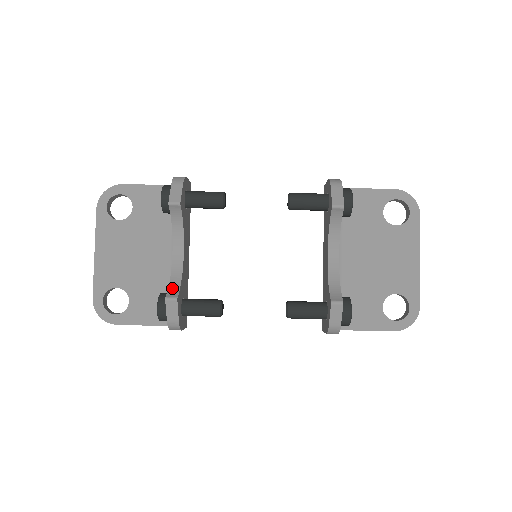
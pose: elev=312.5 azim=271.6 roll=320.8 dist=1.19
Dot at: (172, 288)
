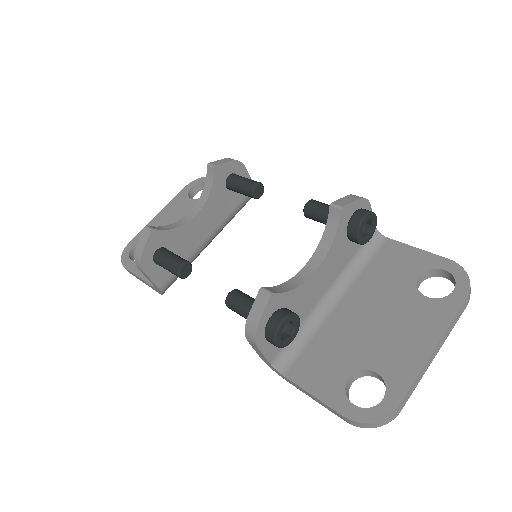
Dot at: (161, 227)
